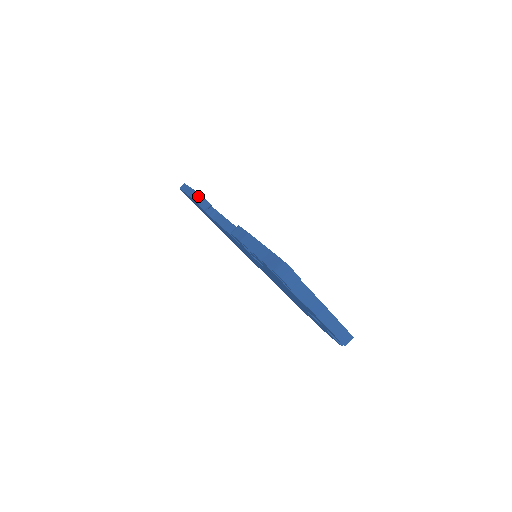
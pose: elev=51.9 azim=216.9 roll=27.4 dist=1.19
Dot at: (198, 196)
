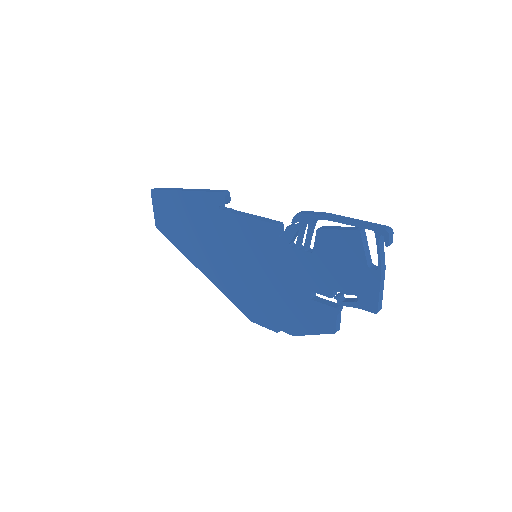
Dot at: (224, 190)
